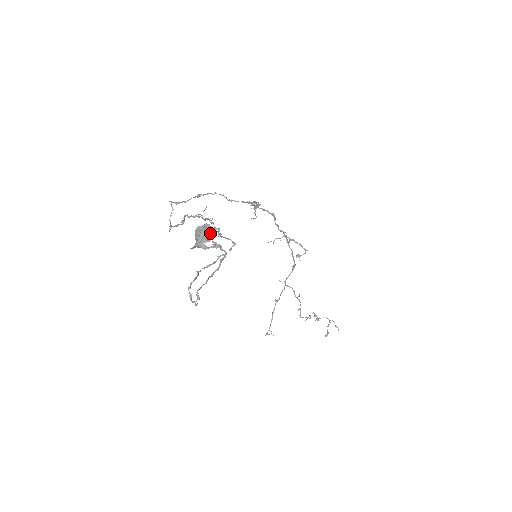
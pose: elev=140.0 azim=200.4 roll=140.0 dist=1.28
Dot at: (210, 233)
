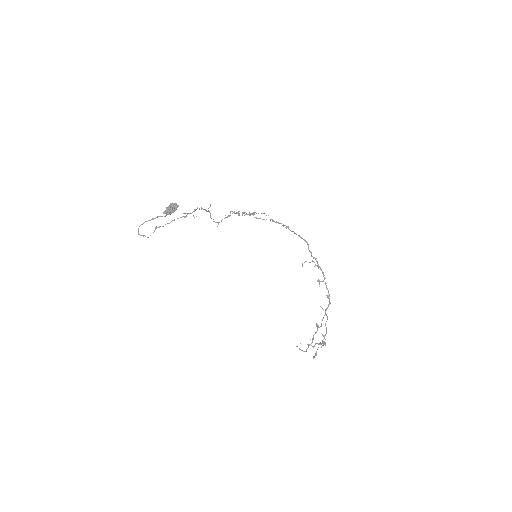
Dot at: (171, 206)
